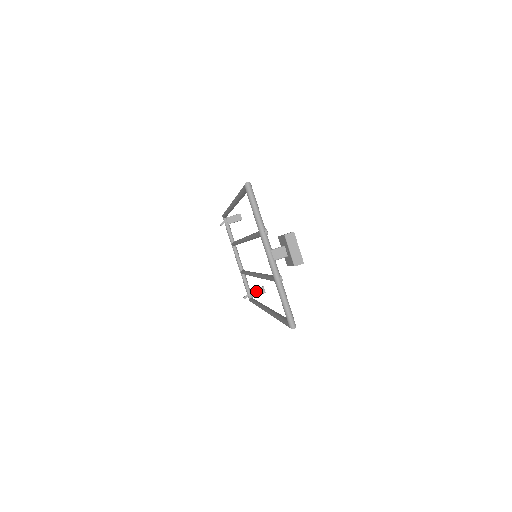
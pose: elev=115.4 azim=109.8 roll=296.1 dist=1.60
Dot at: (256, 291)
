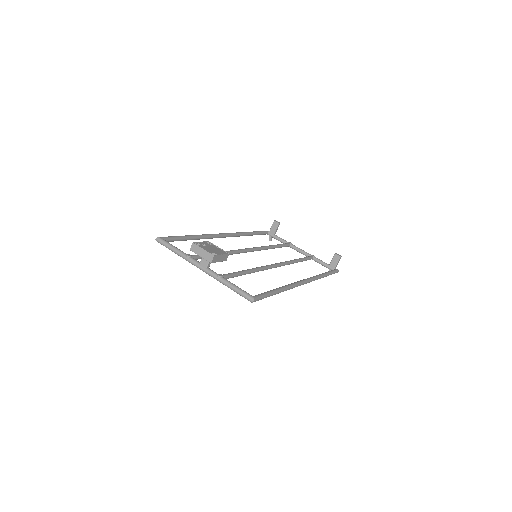
Dot at: (333, 262)
